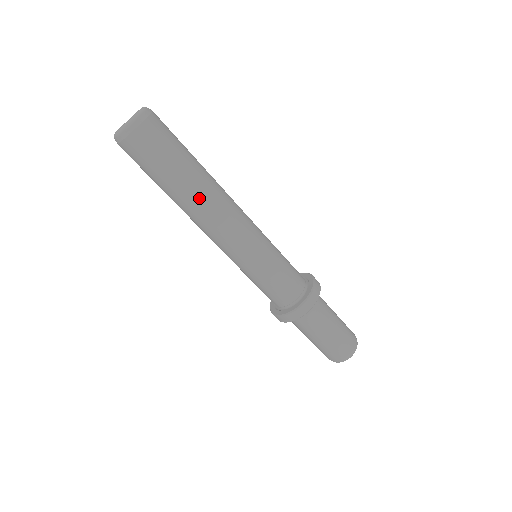
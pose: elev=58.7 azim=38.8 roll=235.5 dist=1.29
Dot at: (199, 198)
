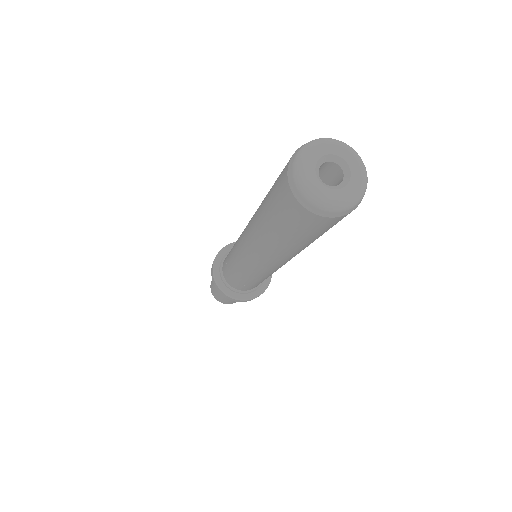
Dot at: (266, 247)
